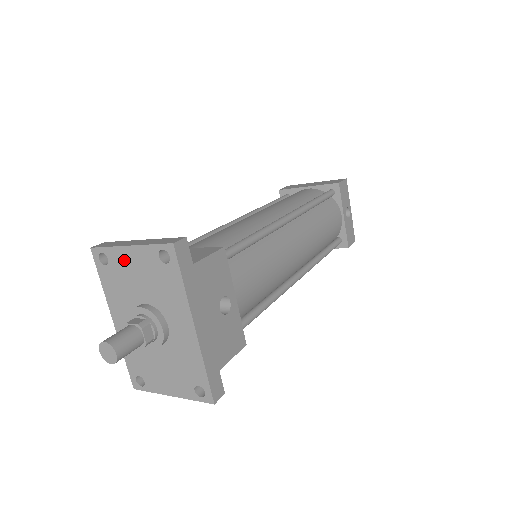
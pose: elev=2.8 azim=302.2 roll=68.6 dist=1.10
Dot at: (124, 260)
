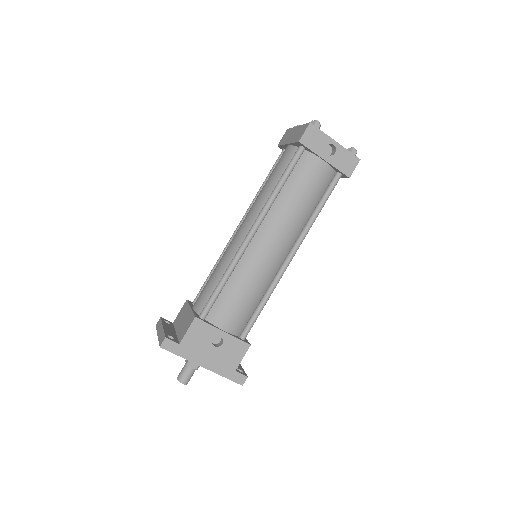
Dot at: occluded
